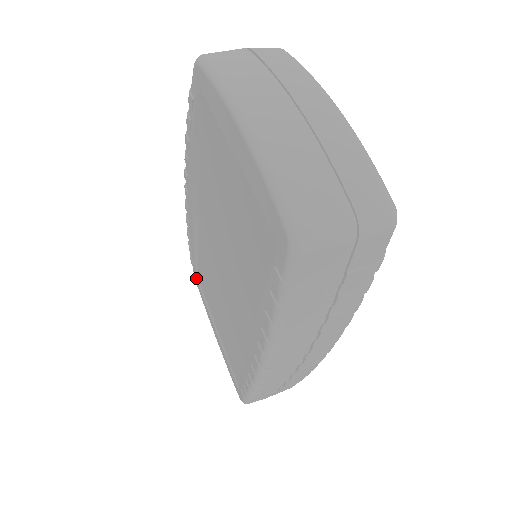
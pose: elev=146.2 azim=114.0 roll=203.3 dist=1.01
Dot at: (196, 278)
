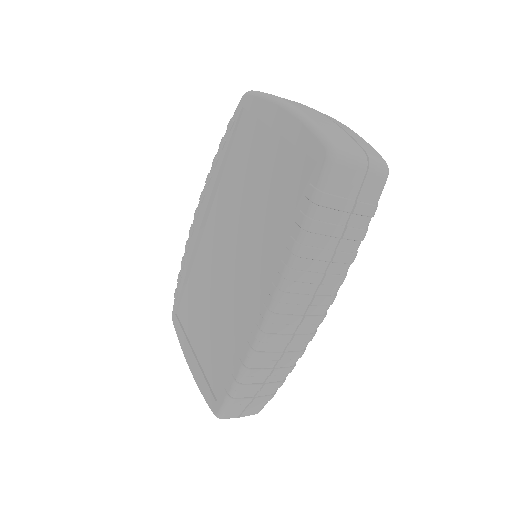
Dot at: (175, 314)
